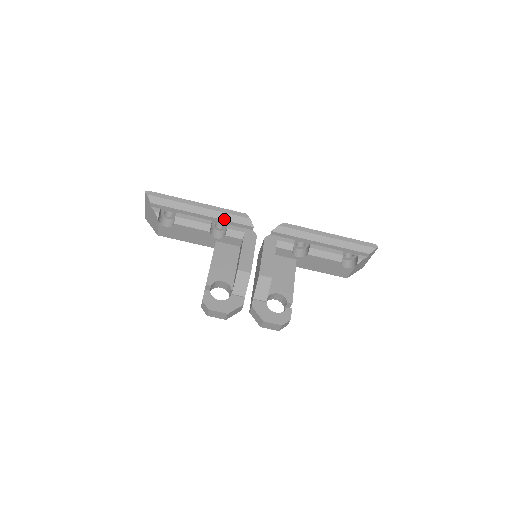
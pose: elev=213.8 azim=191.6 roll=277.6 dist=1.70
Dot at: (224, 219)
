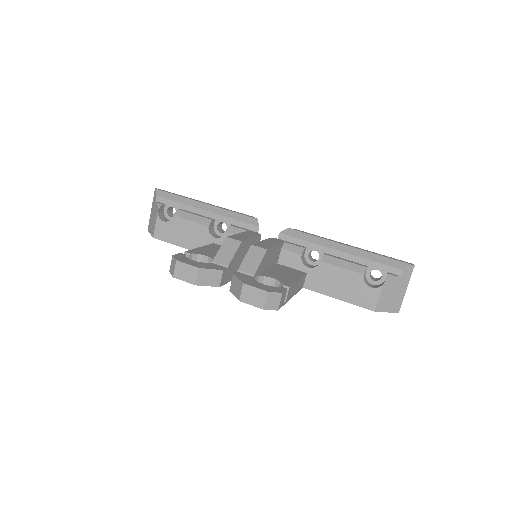
Dot at: (228, 216)
